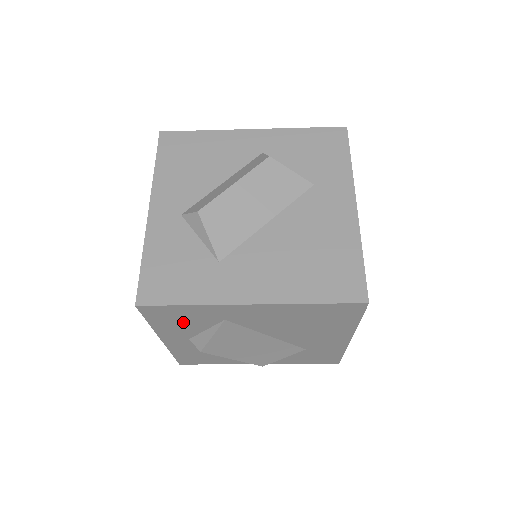
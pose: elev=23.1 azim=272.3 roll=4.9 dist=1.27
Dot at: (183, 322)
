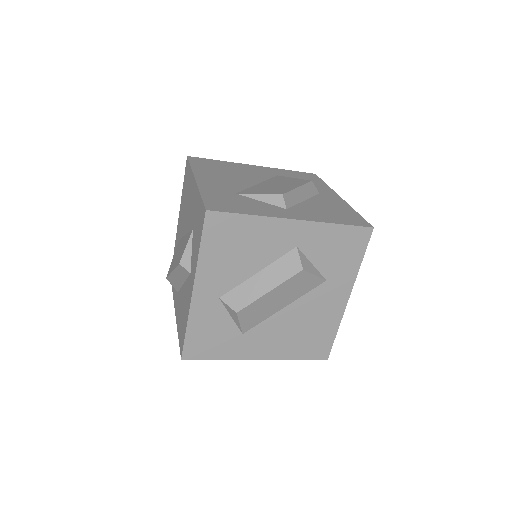
Dot at: occluded
